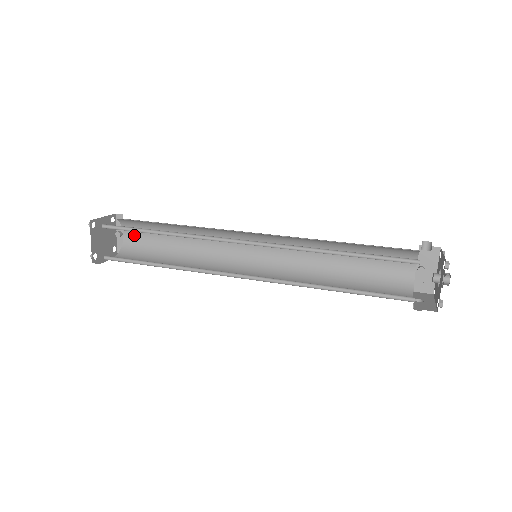
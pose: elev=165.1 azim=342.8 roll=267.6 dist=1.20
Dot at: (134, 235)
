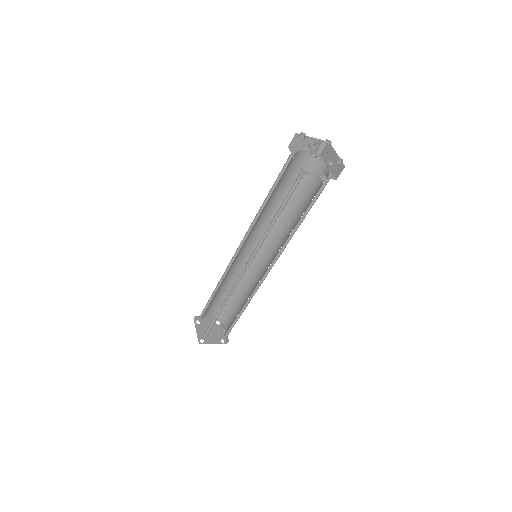
Dot at: (228, 323)
